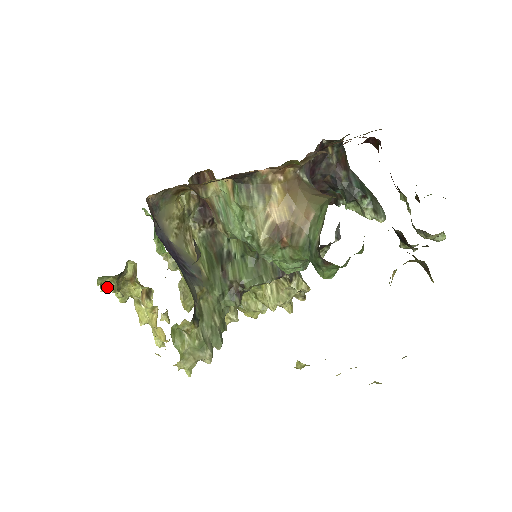
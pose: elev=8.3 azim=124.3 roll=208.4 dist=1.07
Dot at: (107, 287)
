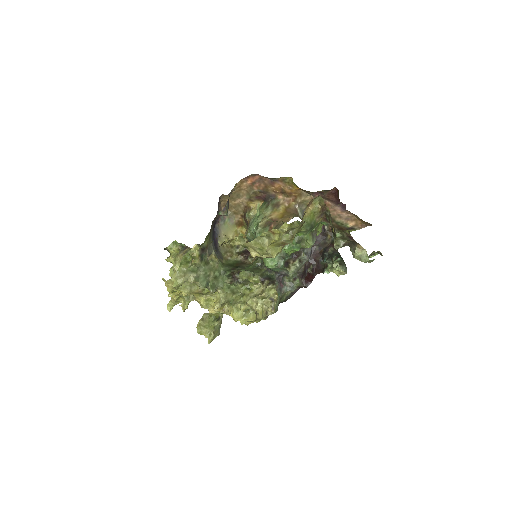
Dot at: (171, 256)
